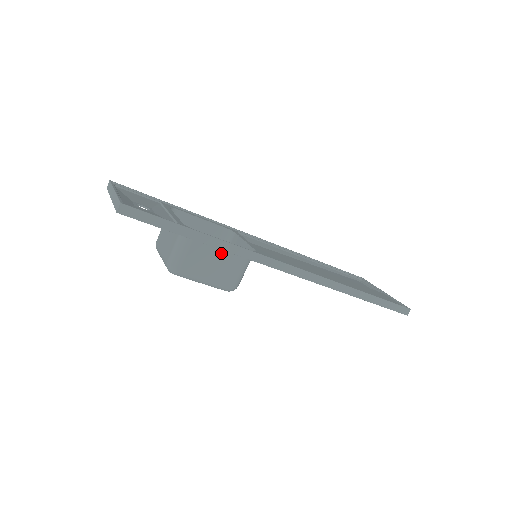
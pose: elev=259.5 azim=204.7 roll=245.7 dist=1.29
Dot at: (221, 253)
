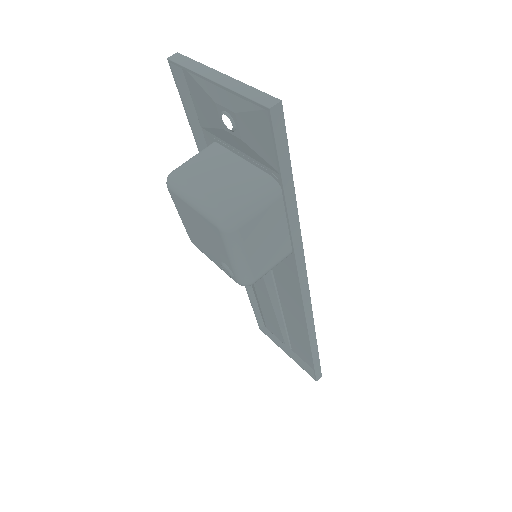
Dot at: (277, 236)
